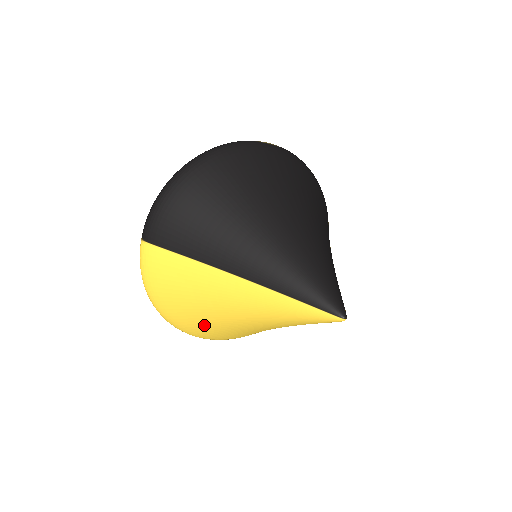
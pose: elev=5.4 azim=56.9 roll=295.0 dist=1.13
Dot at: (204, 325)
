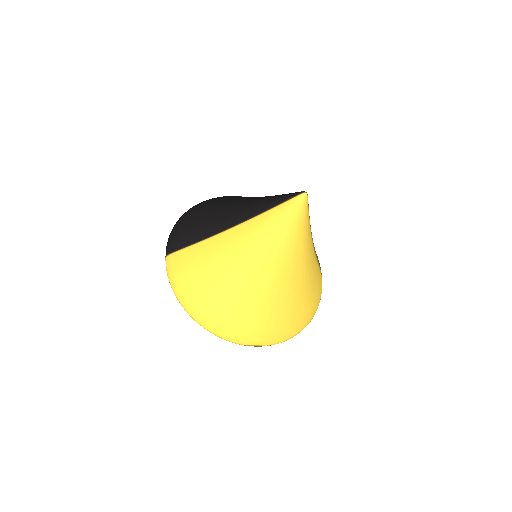
Dot at: (227, 302)
